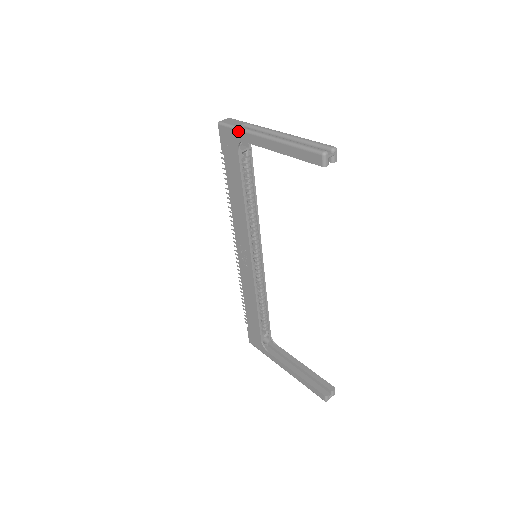
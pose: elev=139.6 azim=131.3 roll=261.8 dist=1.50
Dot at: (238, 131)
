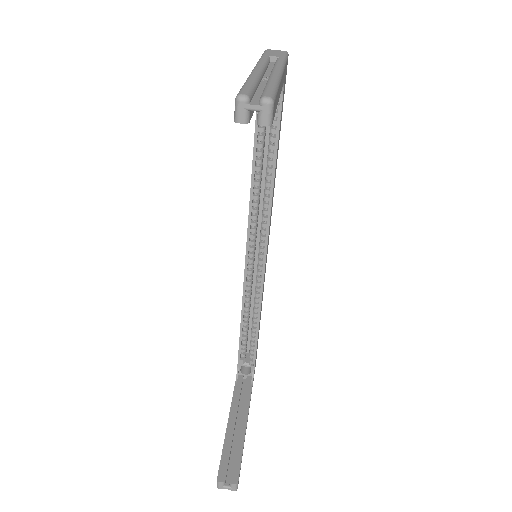
Dot at: occluded
